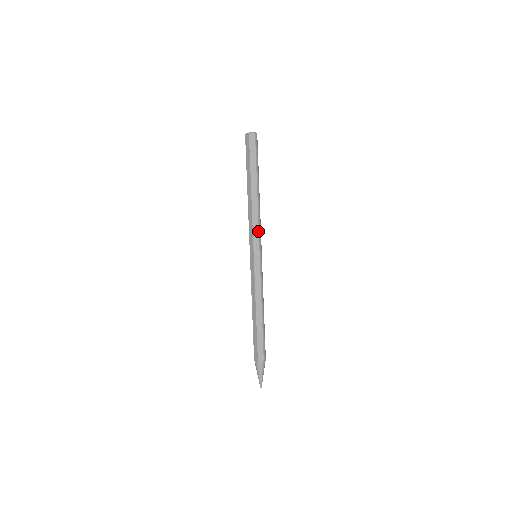
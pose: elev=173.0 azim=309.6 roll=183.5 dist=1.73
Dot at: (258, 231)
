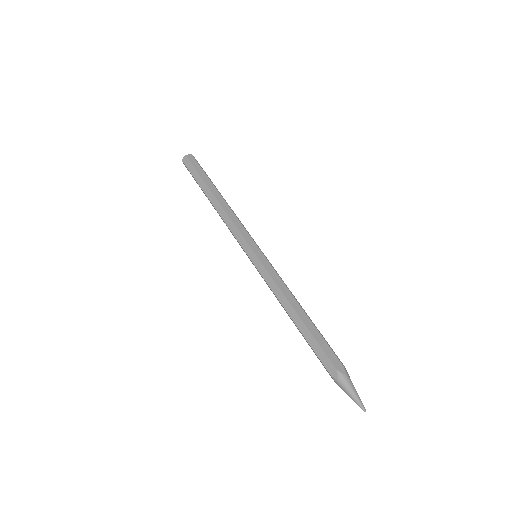
Dot at: (244, 228)
